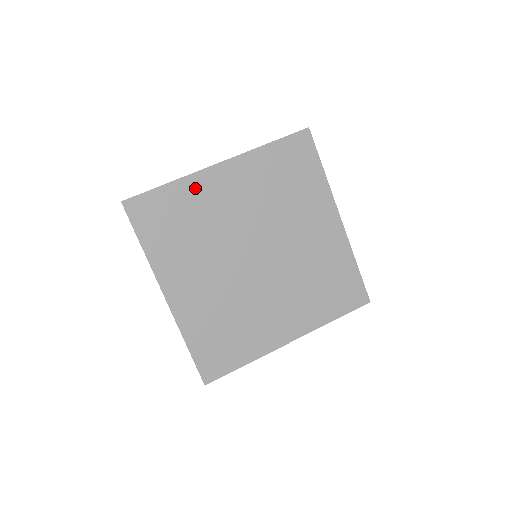
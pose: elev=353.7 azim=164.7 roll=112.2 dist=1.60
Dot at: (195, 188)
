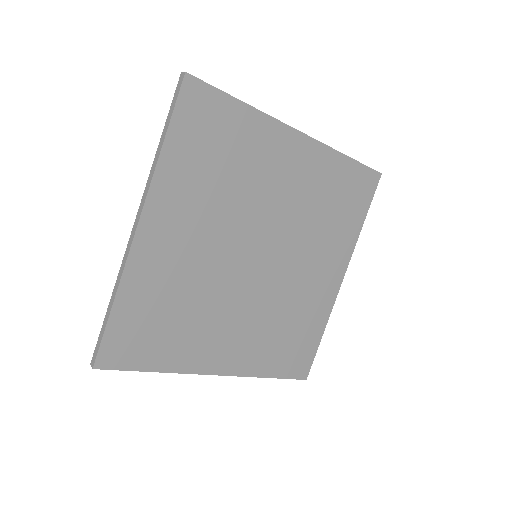
Dot at: (143, 275)
